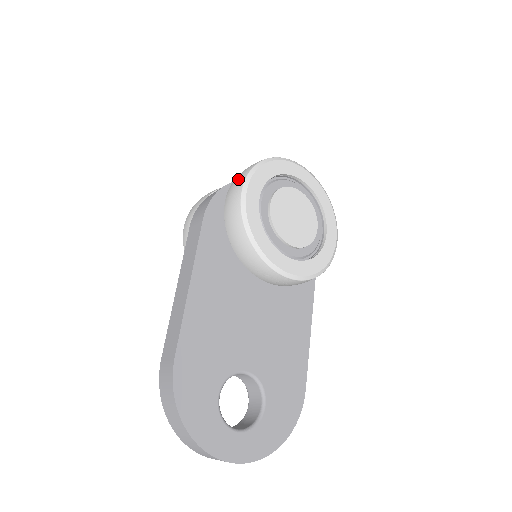
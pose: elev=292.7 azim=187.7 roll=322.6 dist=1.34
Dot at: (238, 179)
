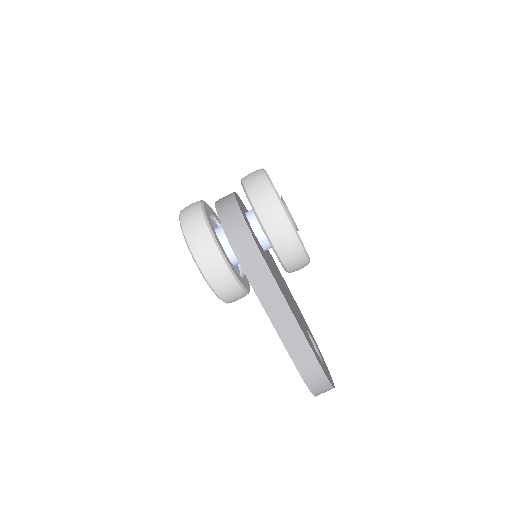
Dot at: (275, 217)
